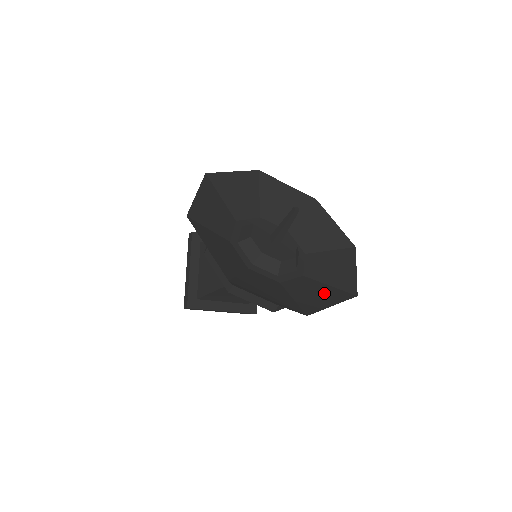
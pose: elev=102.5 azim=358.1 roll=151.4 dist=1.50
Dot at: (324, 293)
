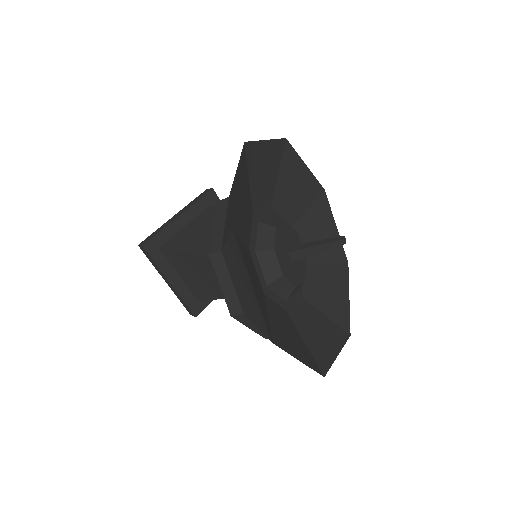
Dot at: (297, 343)
